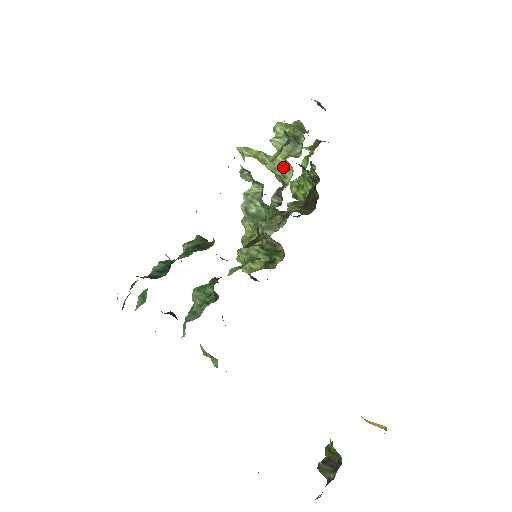
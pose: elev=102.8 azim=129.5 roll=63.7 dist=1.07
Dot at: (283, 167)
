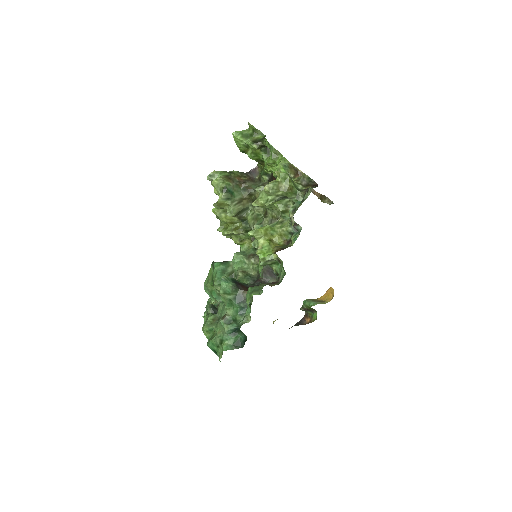
Dot at: (272, 207)
